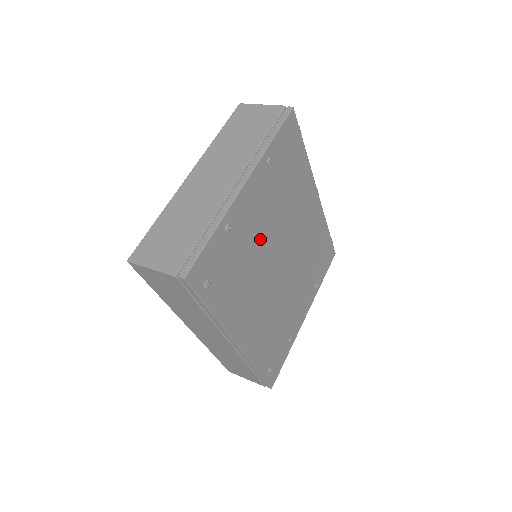
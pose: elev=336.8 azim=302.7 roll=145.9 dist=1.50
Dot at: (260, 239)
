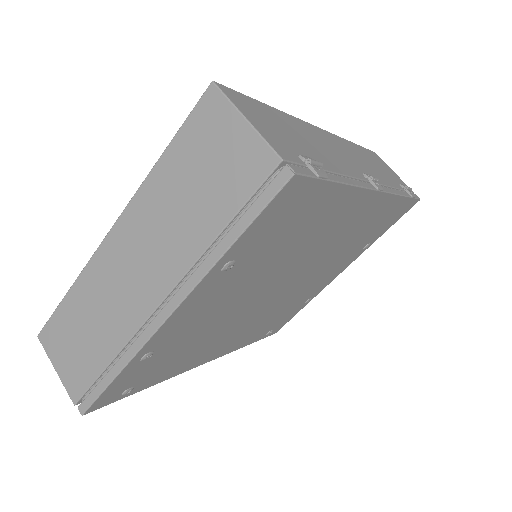
Dot at: (226, 311)
